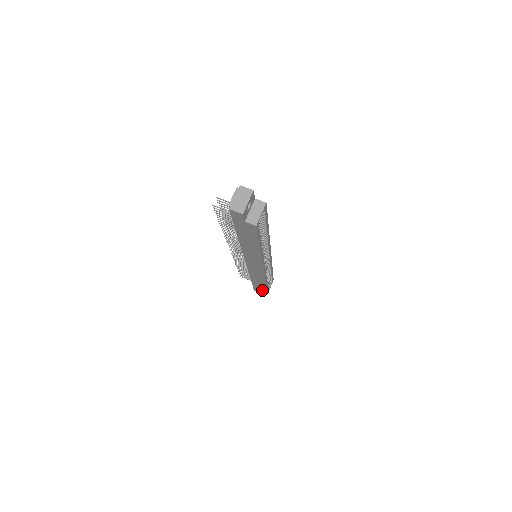
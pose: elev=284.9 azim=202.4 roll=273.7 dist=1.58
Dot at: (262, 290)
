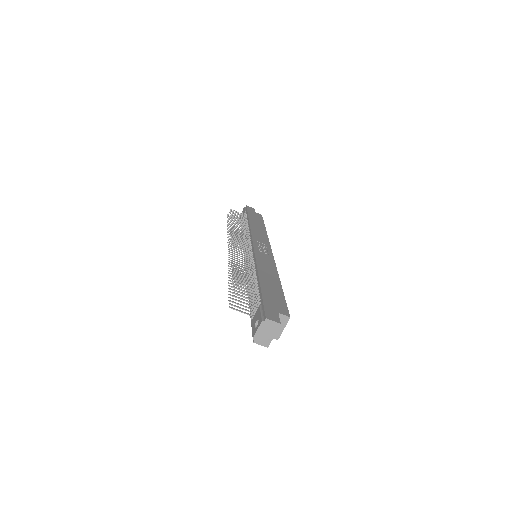
Dot at: occluded
